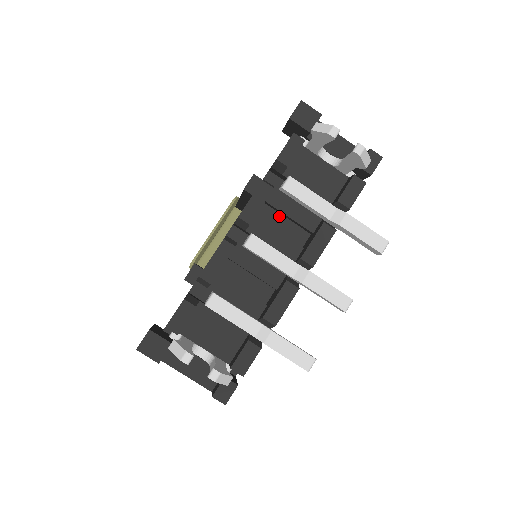
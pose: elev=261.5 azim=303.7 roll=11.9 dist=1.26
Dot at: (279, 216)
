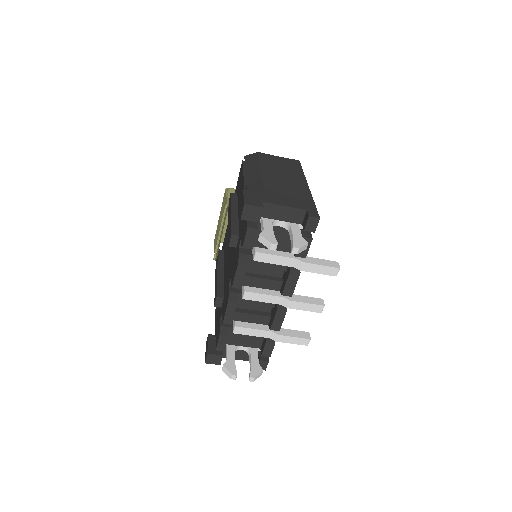
Dot at: occluded
